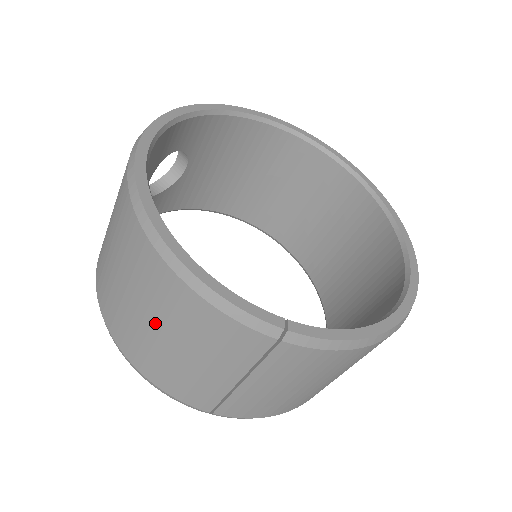
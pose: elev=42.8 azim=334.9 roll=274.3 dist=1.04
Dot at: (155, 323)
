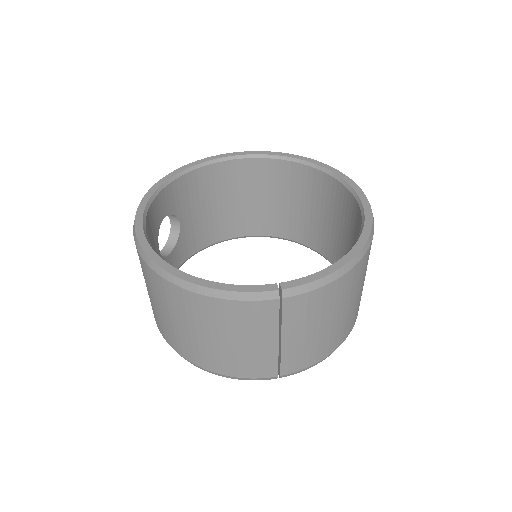
Dot at: (204, 333)
